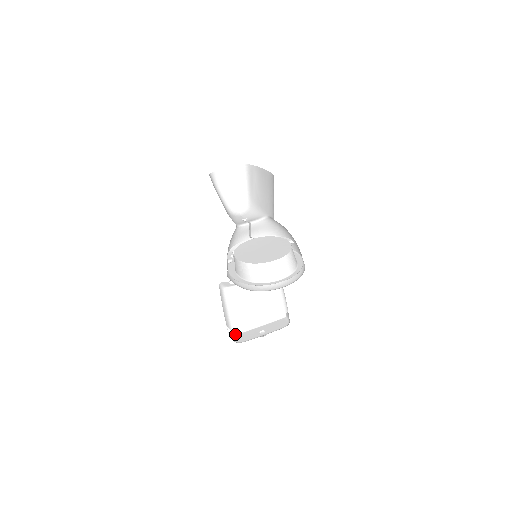
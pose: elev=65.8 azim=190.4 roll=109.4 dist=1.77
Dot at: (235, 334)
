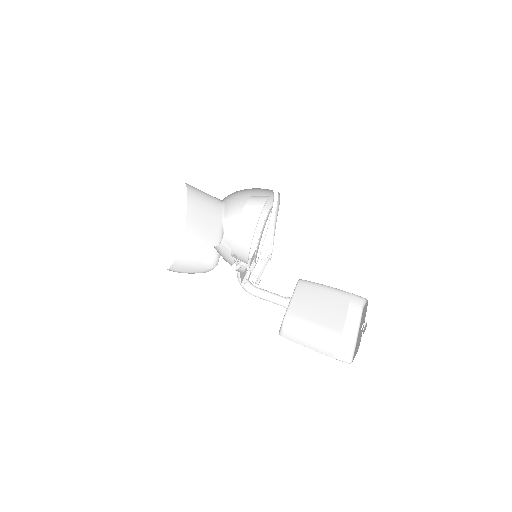
Dot at: (352, 359)
